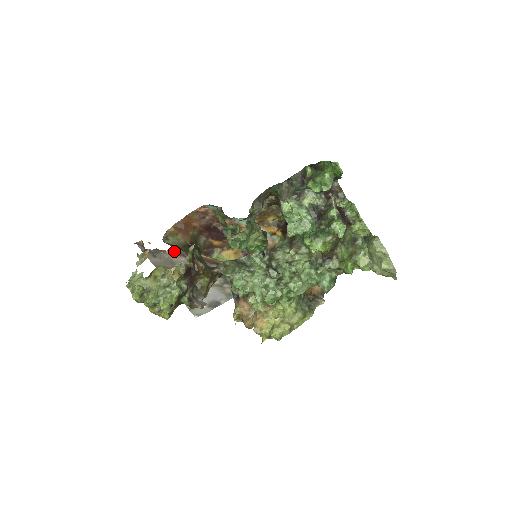
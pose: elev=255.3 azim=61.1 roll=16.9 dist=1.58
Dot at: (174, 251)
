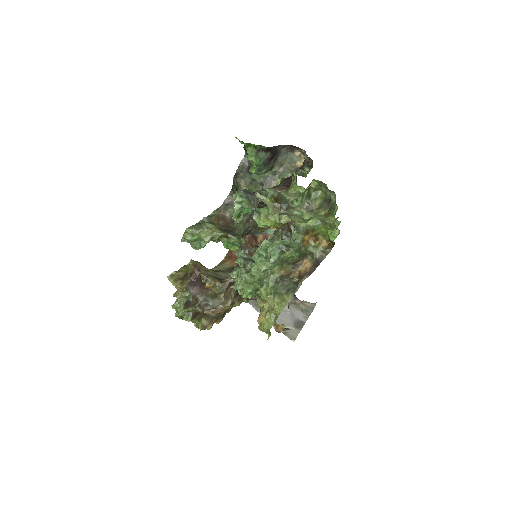
Dot at: occluded
